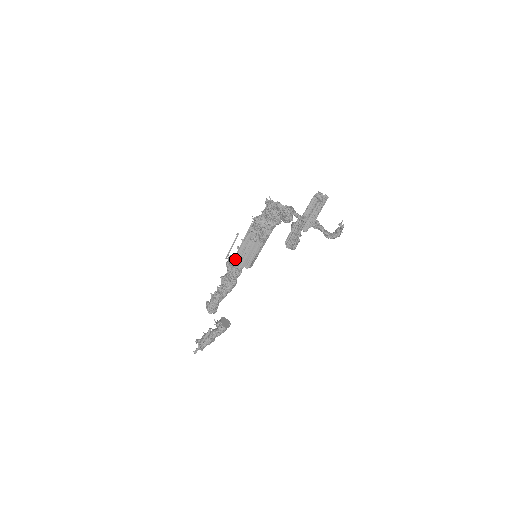
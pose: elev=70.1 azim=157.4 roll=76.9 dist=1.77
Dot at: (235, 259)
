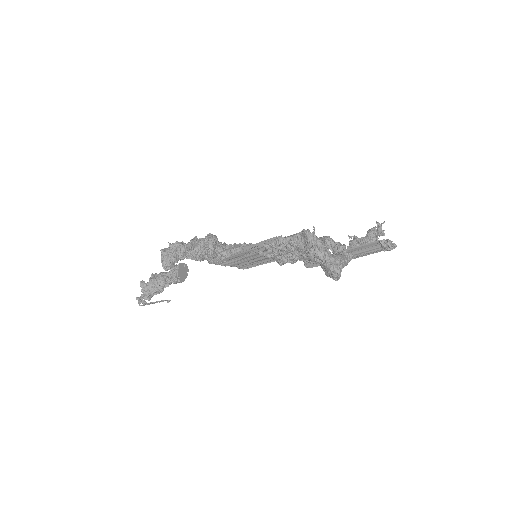
Dot at: (226, 259)
